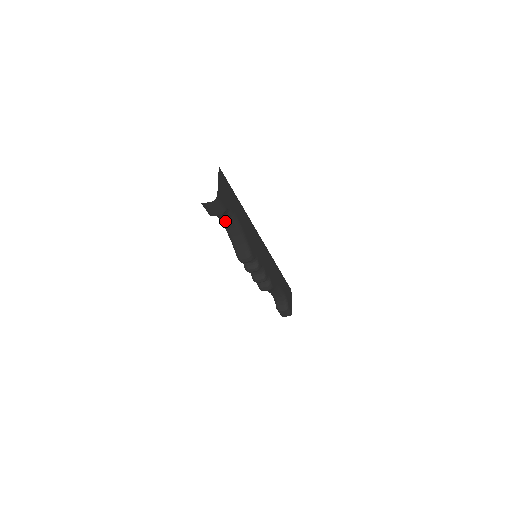
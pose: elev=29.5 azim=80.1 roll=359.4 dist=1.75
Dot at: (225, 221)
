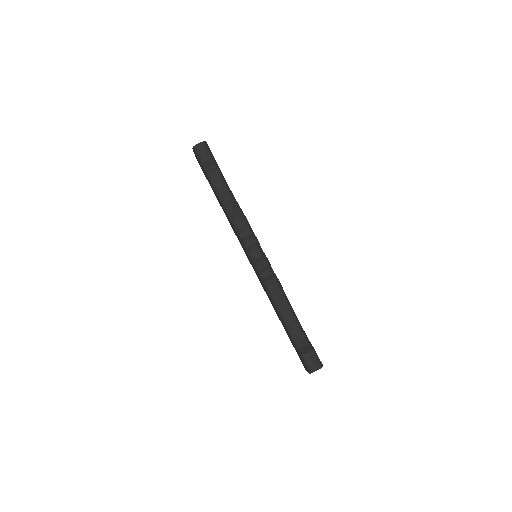
Dot at: (217, 184)
